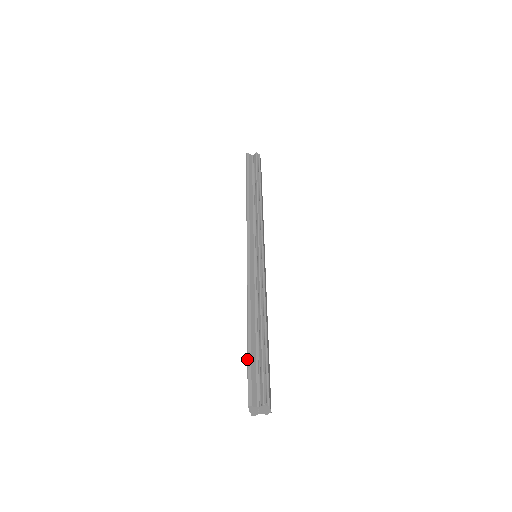
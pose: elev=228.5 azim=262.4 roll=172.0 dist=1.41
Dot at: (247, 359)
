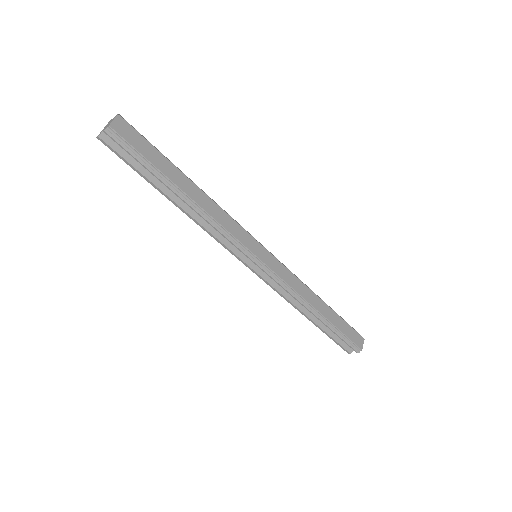
Dot at: occluded
